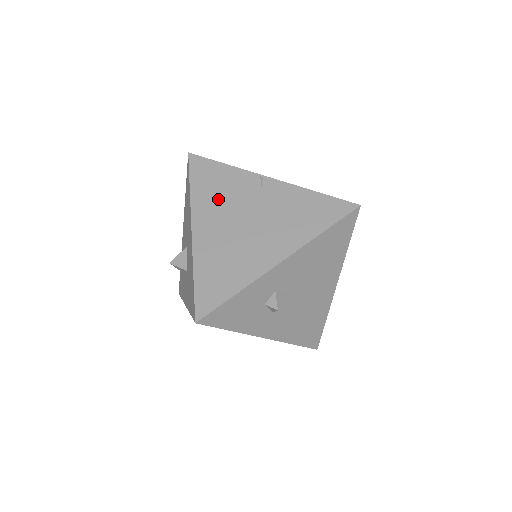
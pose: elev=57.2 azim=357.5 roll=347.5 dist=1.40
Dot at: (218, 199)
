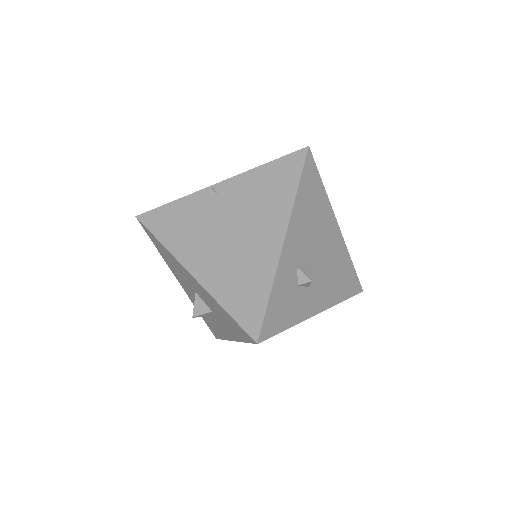
Dot at: (191, 233)
